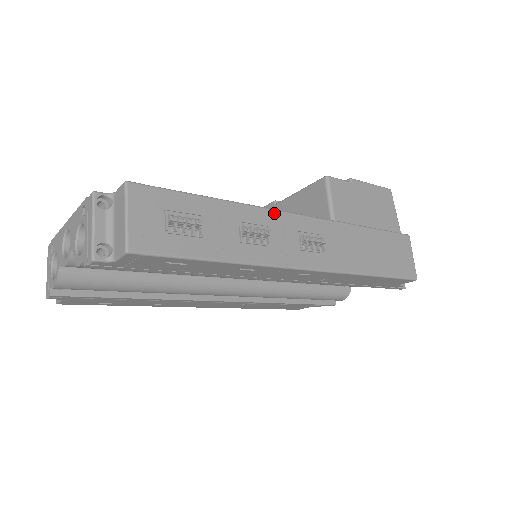
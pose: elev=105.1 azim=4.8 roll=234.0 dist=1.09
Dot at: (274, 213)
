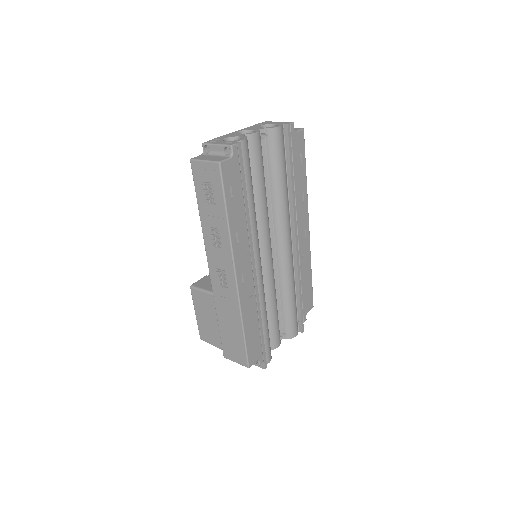
Dot at: occluded
